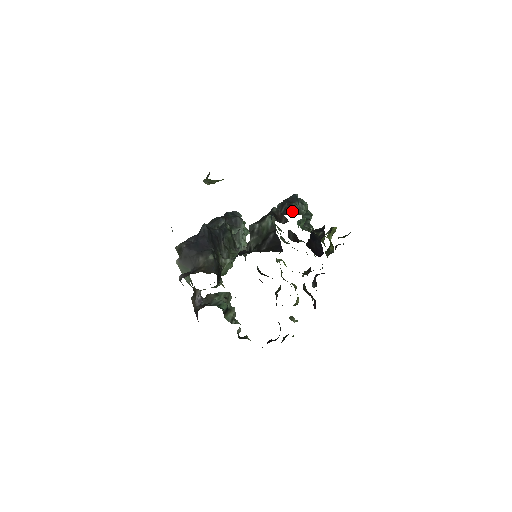
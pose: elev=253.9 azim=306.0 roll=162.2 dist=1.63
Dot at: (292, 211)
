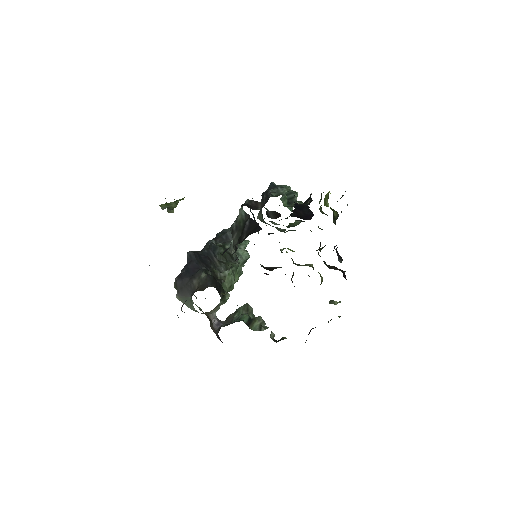
Dot at: (269, 196)
